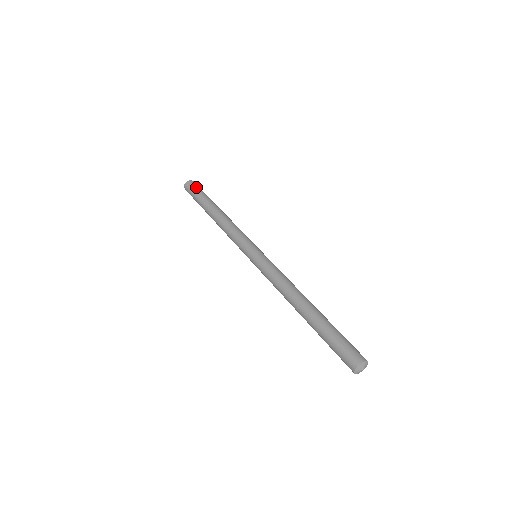
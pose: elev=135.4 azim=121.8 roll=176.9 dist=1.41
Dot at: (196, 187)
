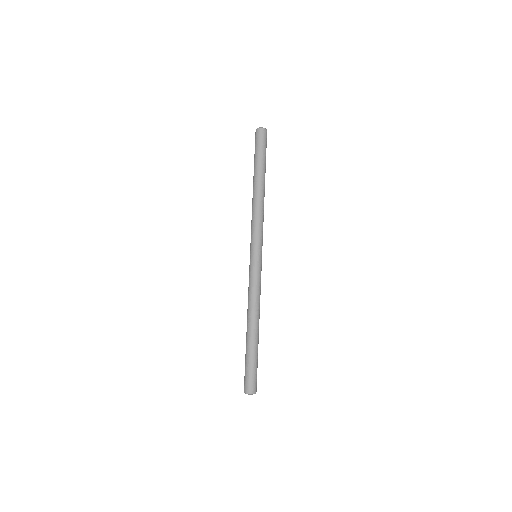
Dot at: (261, 142)
